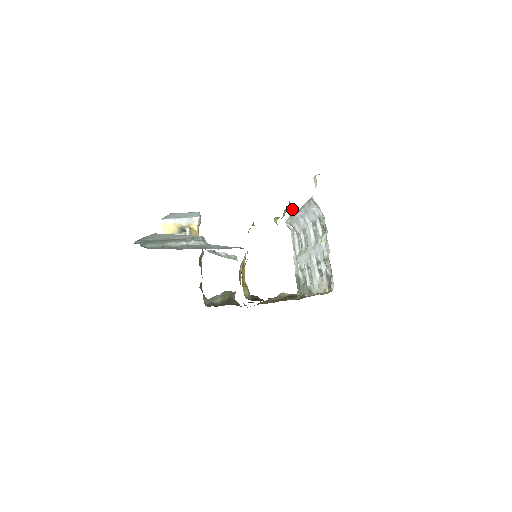
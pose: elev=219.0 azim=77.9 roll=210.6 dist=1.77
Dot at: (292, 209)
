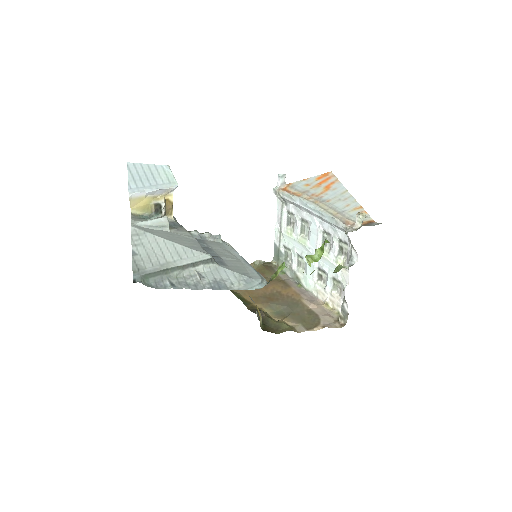
Dot at: (284, 175)
